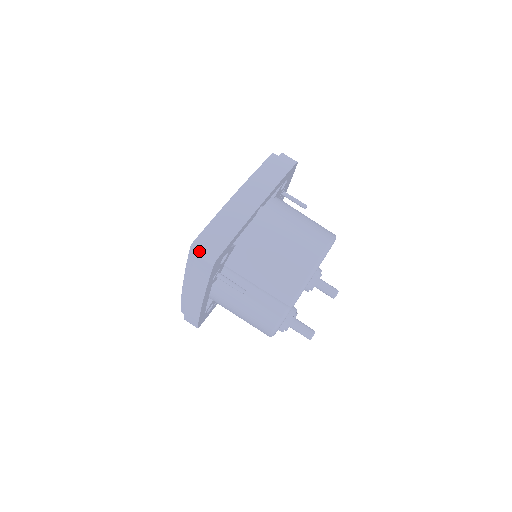
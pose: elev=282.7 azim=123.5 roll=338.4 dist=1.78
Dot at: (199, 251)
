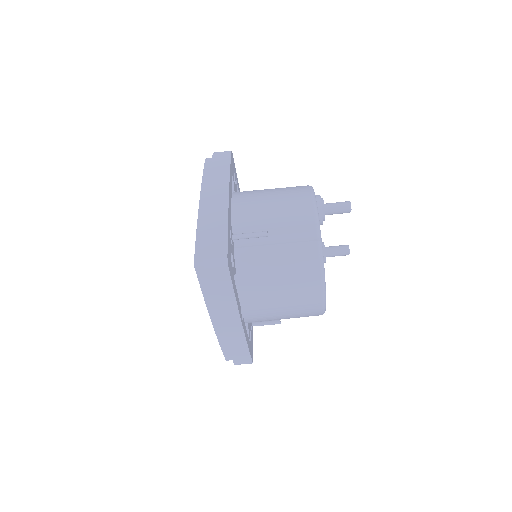
Dot at: occluded
